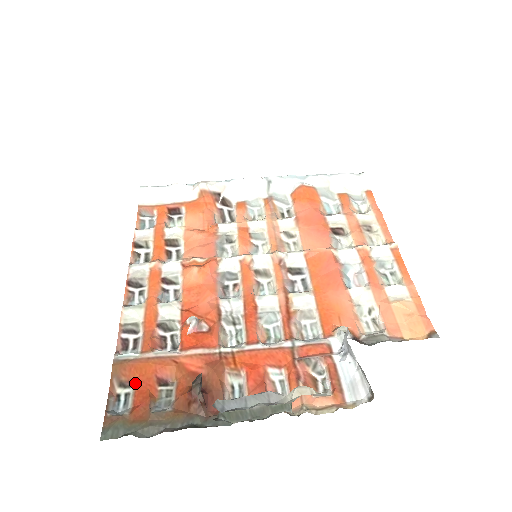
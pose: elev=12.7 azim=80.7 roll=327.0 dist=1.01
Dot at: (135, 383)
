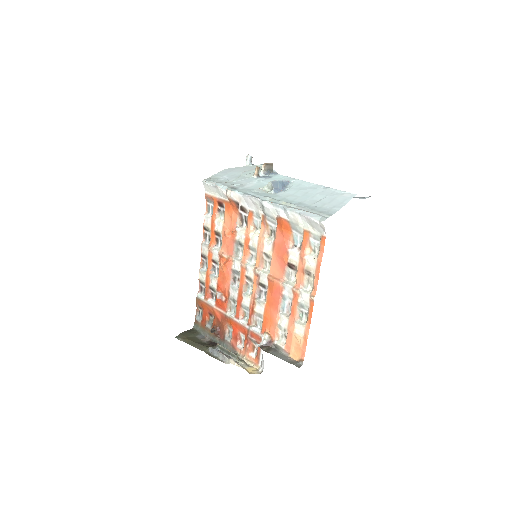
Dot at: (203, 310)
